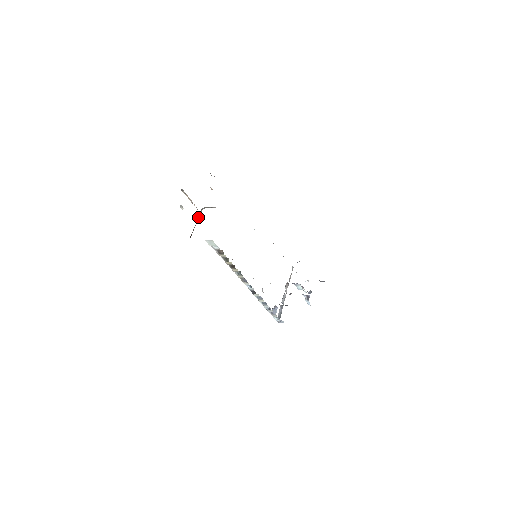
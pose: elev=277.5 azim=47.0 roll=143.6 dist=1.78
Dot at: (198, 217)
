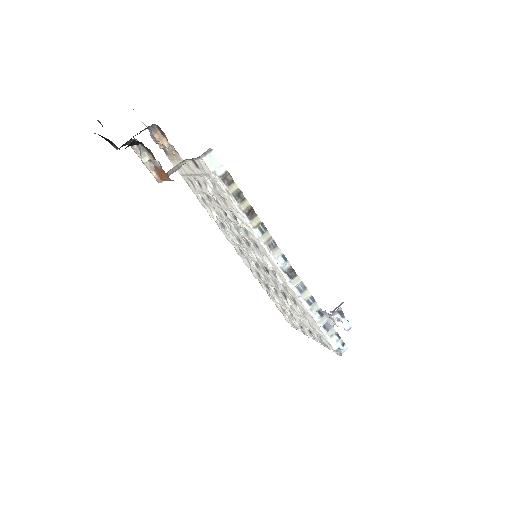
Dot at: occluded
